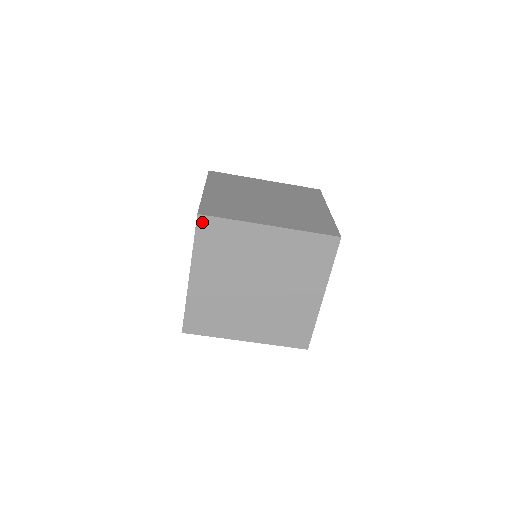
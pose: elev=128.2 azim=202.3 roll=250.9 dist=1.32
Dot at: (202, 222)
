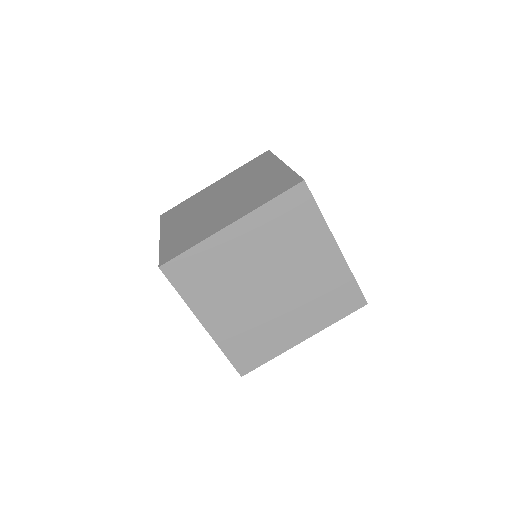
Dot at: (299, 190)
